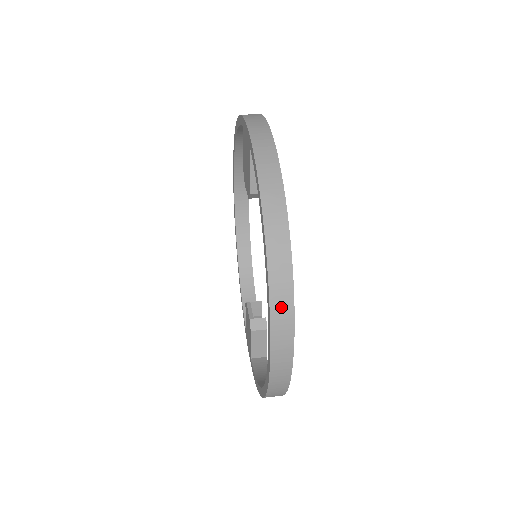
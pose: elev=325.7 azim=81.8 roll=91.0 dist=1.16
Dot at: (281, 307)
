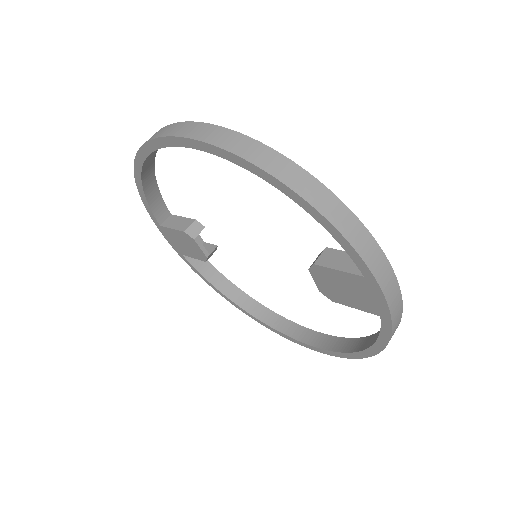
Dot at: occluded
